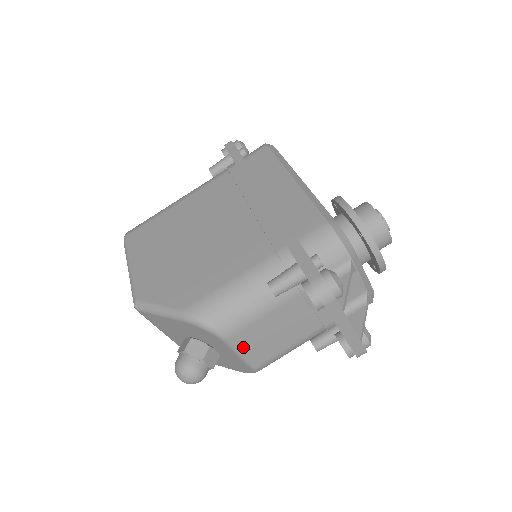
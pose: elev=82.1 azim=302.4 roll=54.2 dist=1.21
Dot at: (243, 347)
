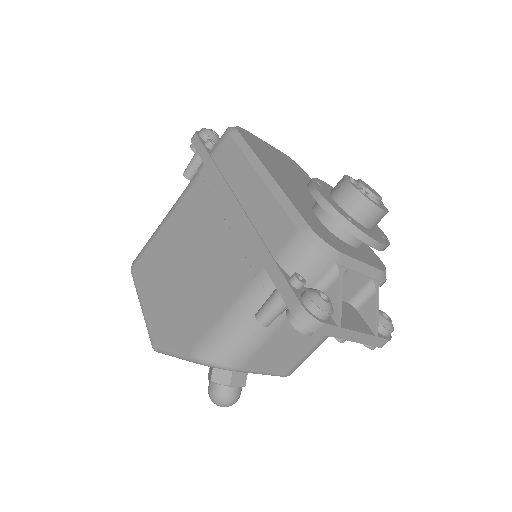
Dot at: (261, 368)
